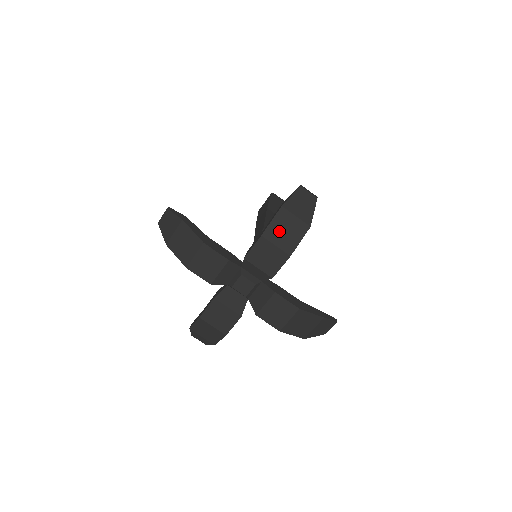
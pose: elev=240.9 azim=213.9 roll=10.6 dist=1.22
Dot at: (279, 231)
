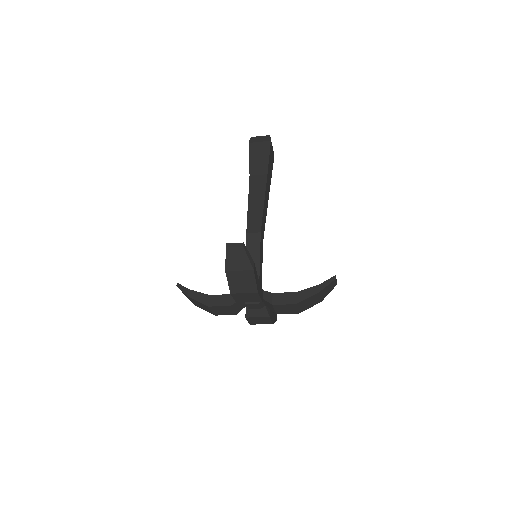
Dot at: (238, 285)
